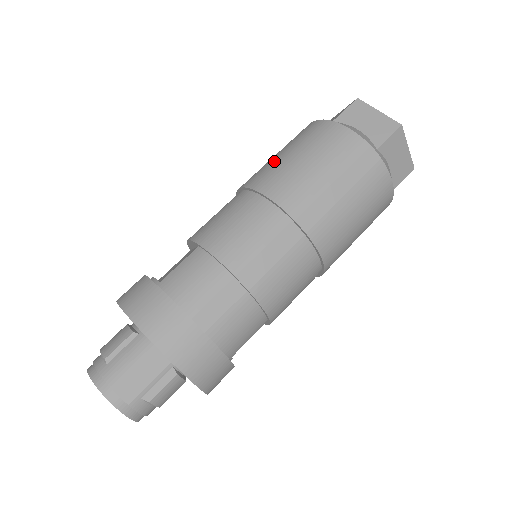
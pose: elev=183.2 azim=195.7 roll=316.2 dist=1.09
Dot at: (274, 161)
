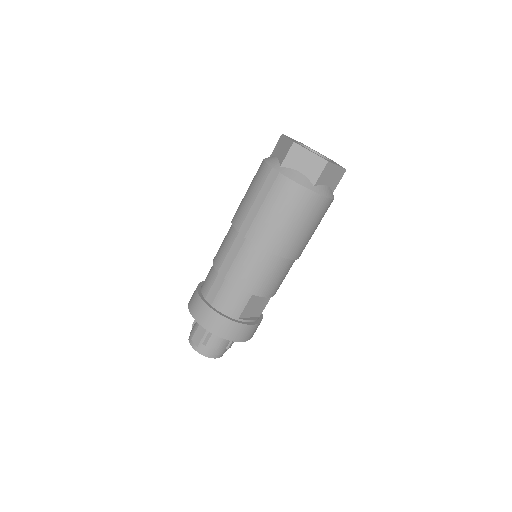
Dot at: occluded
